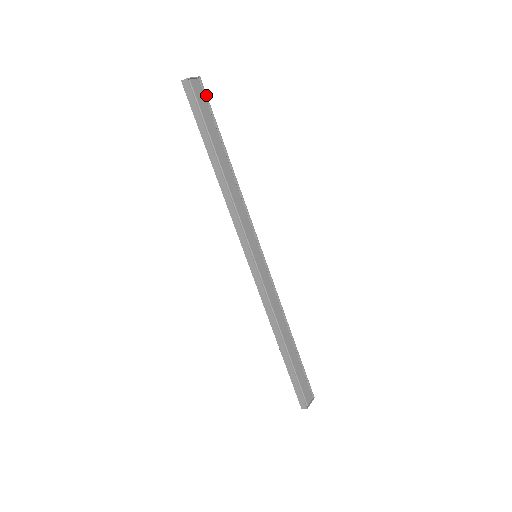
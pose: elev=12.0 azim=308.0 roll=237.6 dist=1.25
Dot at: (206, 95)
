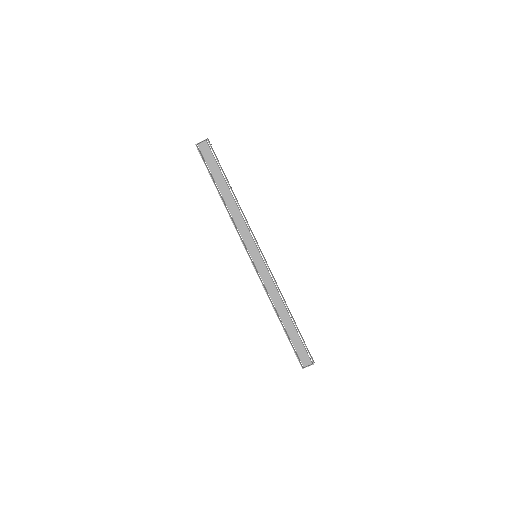
Dot at: (212, 150)
